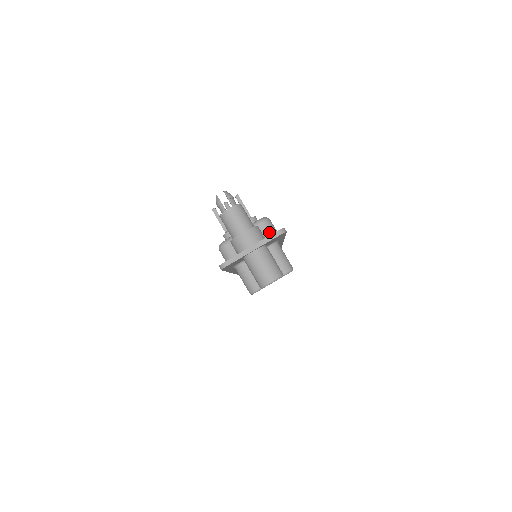
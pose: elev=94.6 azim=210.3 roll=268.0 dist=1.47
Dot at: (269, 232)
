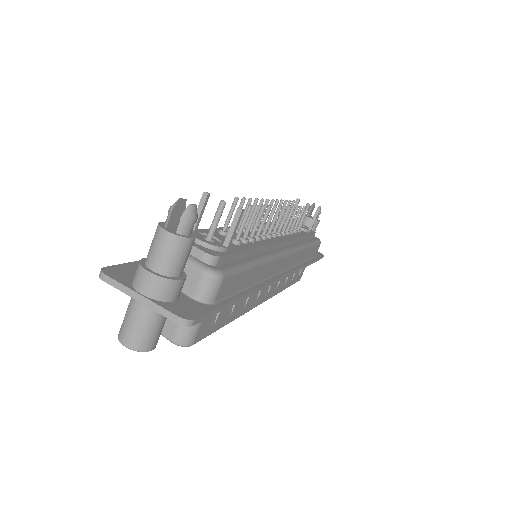
Dot at: (201, 292)
